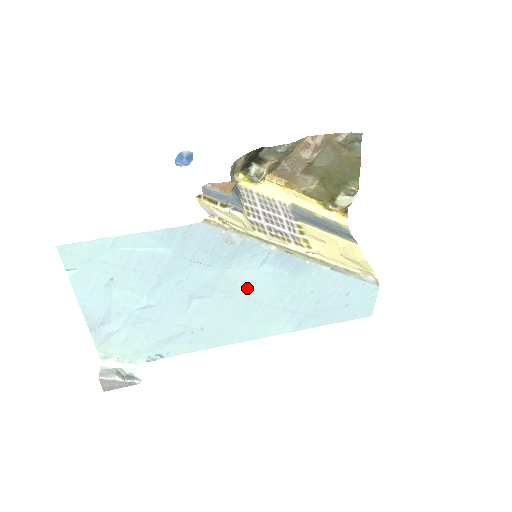
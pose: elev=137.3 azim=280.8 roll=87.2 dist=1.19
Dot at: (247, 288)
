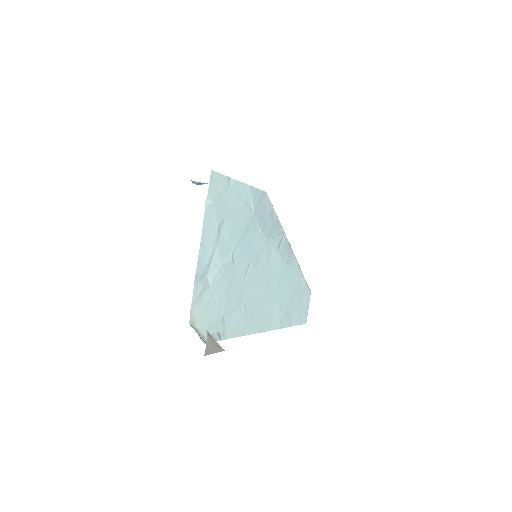
Dot at: (270, 267)
